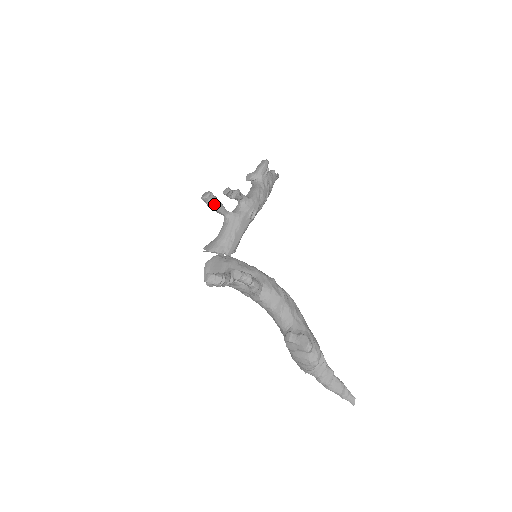
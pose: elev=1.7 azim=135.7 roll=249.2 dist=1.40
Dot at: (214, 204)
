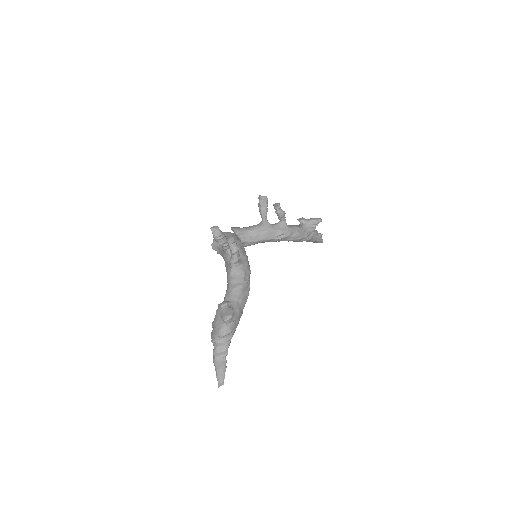
Dot at: (263, 206)
